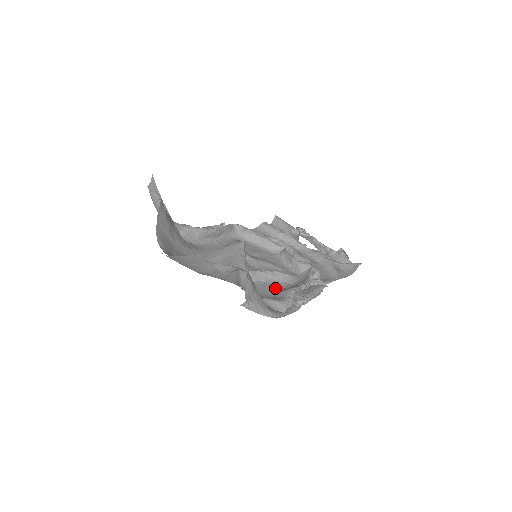
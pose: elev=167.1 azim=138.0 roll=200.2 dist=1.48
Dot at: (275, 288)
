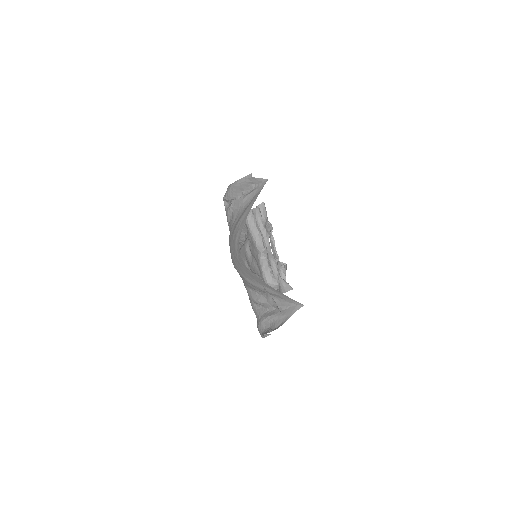
Dot at: occluded
